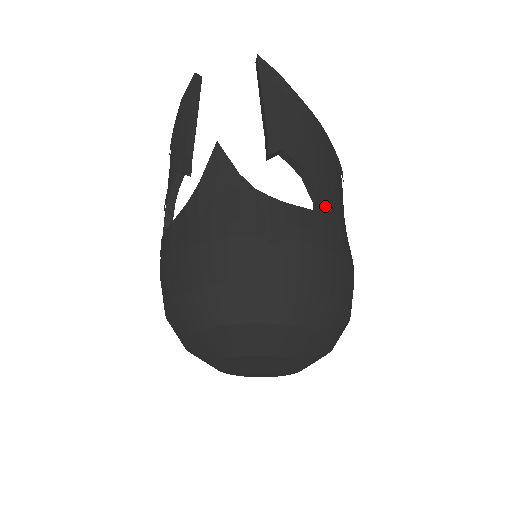
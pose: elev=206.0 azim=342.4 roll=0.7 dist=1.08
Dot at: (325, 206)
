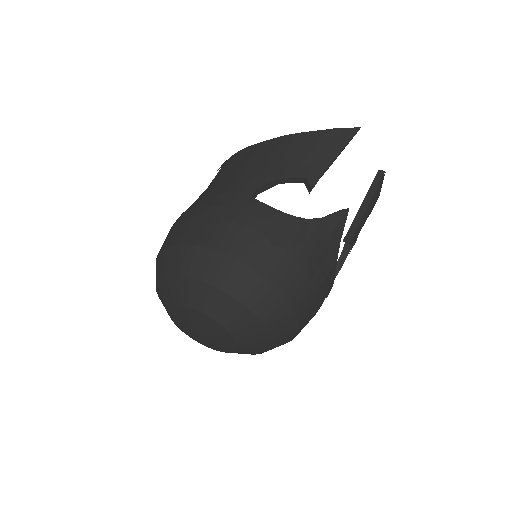
Dot at: occluded
